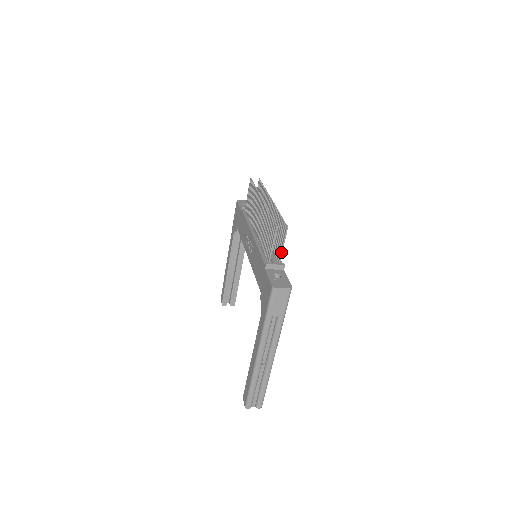
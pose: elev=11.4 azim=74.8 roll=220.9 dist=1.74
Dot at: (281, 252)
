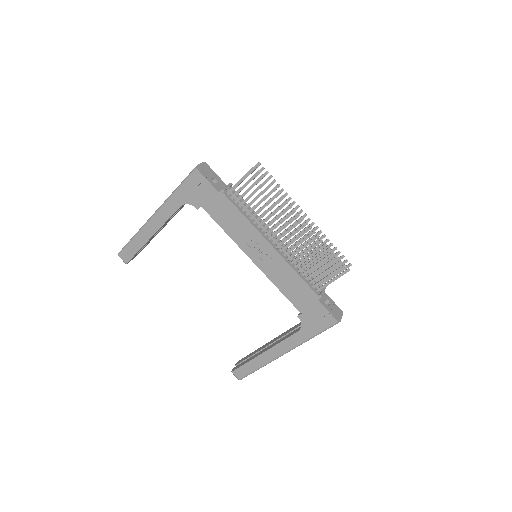
Dot at: occluded
